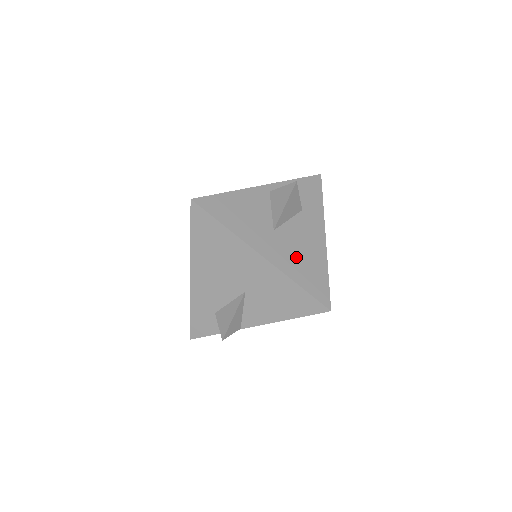
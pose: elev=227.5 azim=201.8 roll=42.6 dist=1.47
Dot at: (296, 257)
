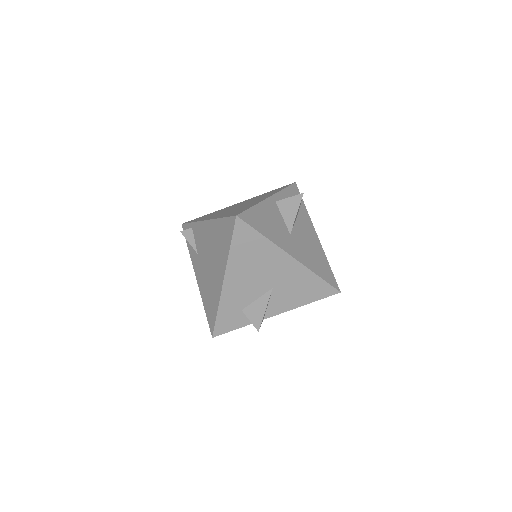
Dot at: (309, 254)
